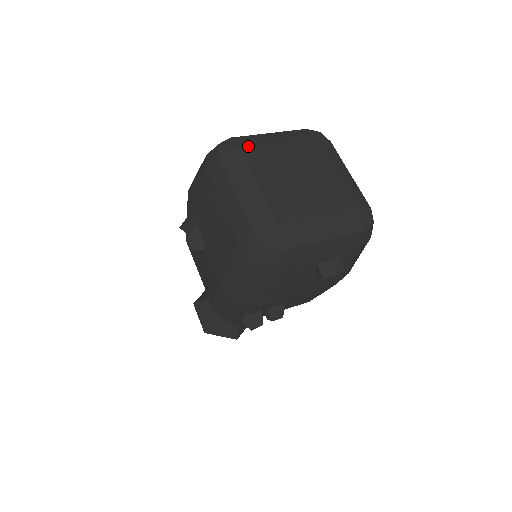
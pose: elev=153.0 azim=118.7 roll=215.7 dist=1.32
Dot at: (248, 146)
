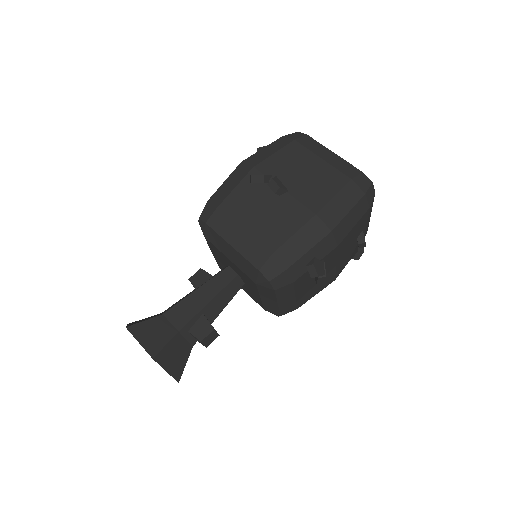
Dot at: occluded
